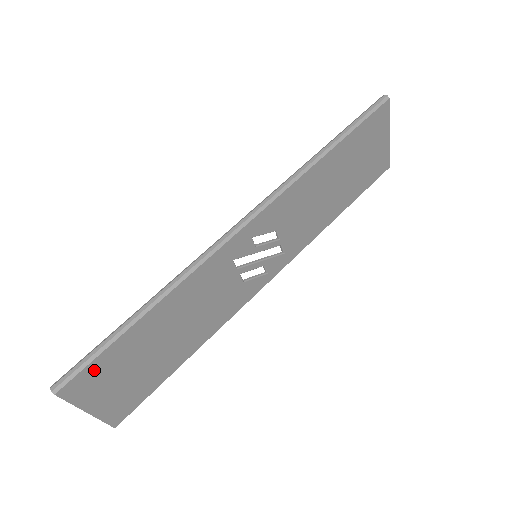
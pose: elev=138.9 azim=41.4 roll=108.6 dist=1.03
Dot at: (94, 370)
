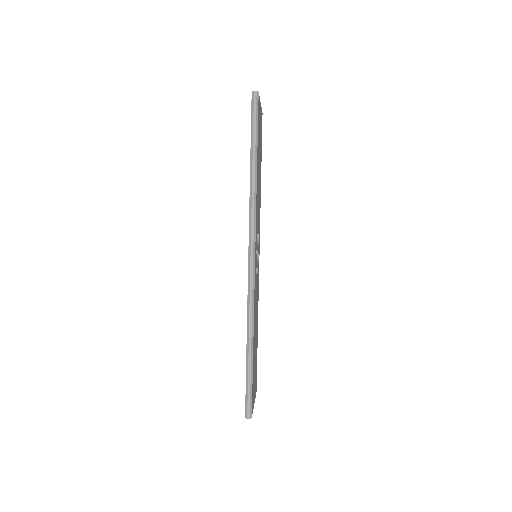
Dot at: occluded
